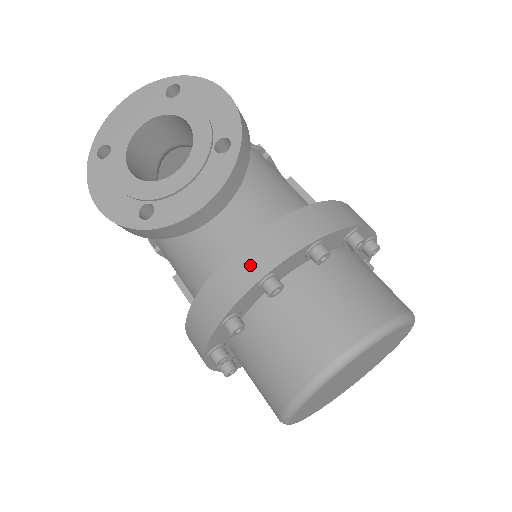
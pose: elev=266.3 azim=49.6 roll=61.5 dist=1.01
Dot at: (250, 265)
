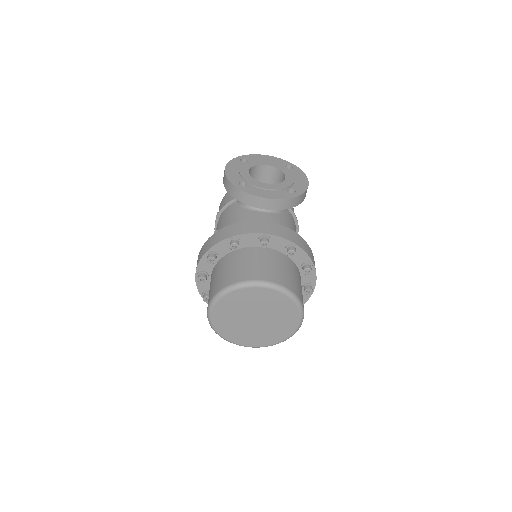
Dot at: (264, 228)
